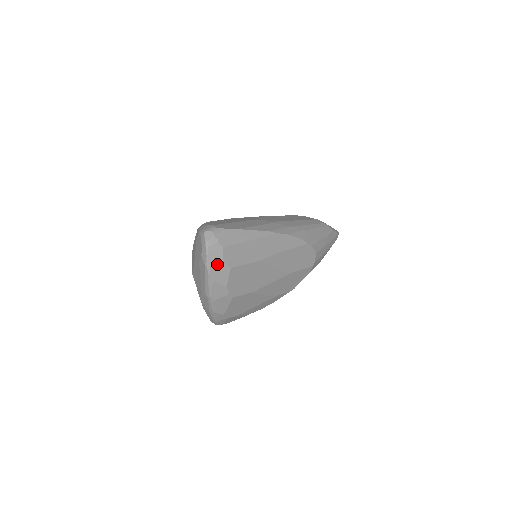
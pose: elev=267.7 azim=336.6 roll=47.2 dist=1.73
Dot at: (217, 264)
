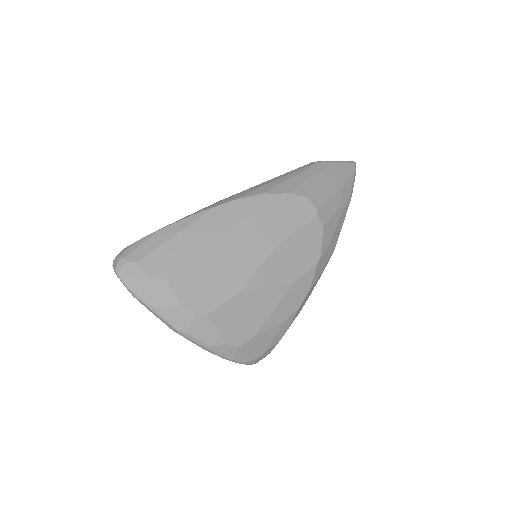
Dot at: (144, 286)
